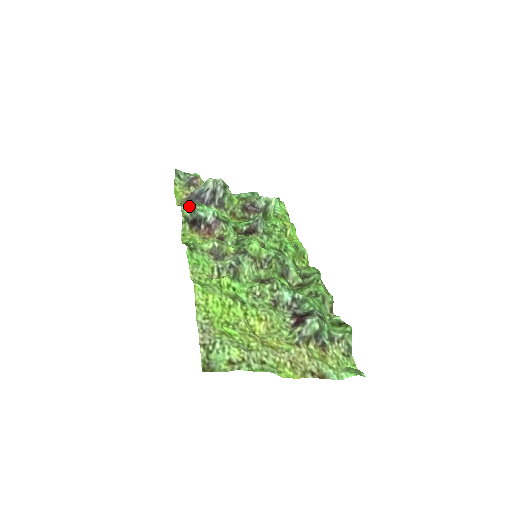
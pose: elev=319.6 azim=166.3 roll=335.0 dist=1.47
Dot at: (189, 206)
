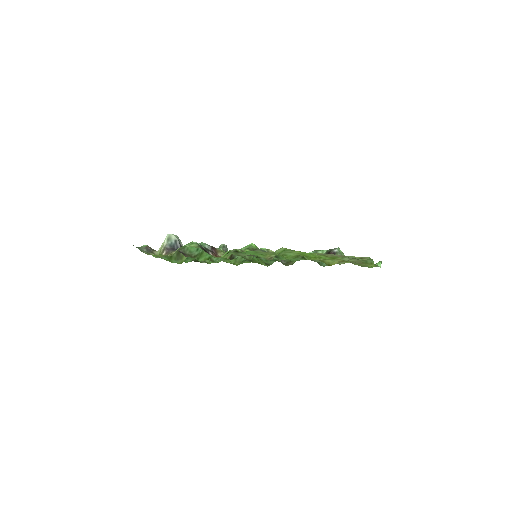
Dot at: (189, 243)
